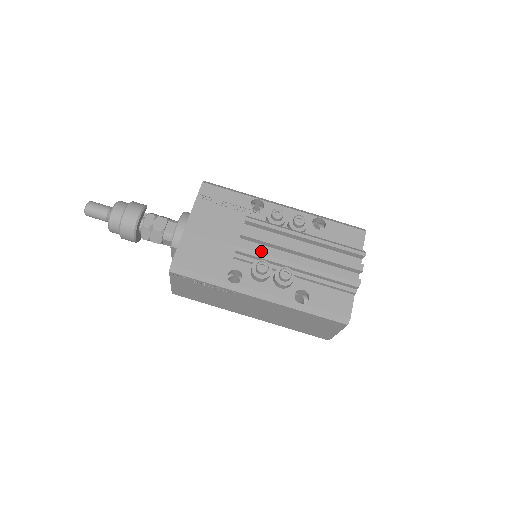
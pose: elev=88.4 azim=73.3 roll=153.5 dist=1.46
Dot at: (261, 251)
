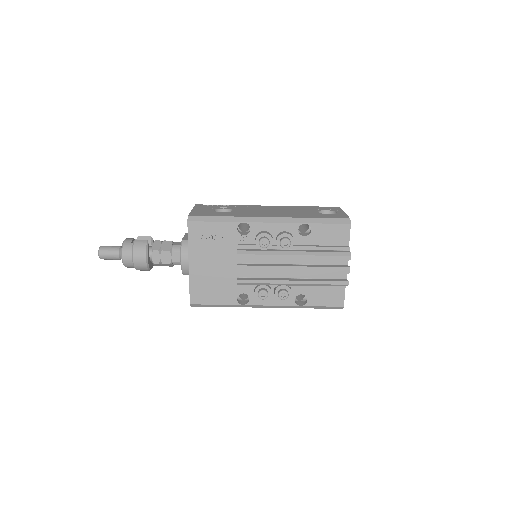
Dot at: (258, 281)
